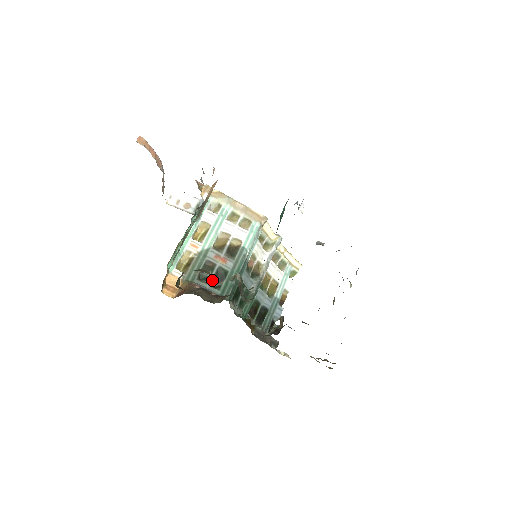
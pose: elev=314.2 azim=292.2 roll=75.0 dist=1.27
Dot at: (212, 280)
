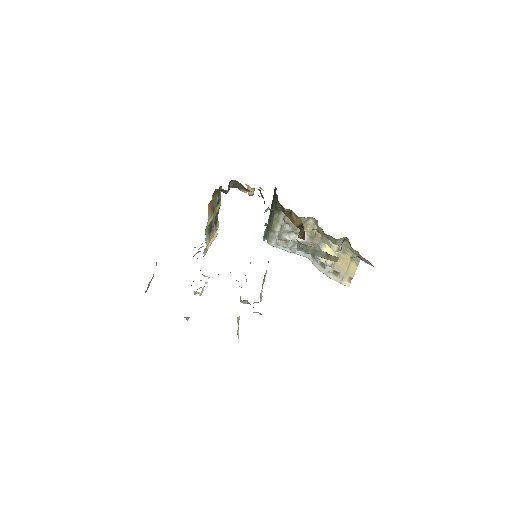
Dot at: occluded
